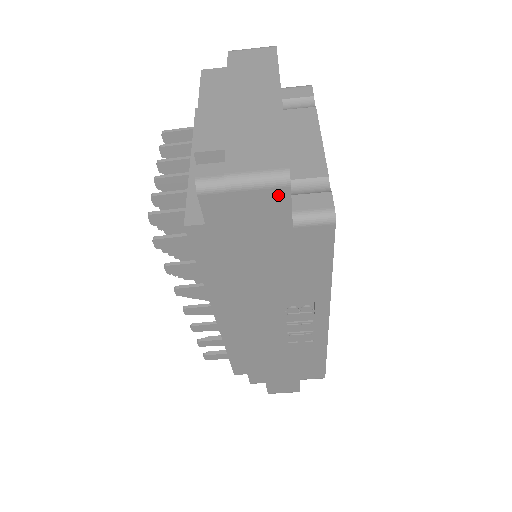
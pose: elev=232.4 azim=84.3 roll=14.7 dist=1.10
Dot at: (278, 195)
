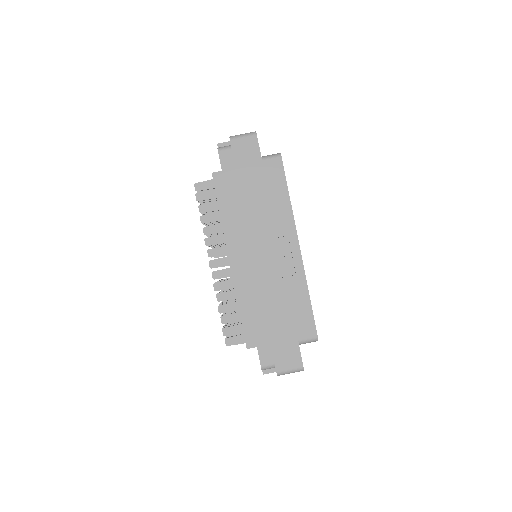
Dot at: (252, 141)
